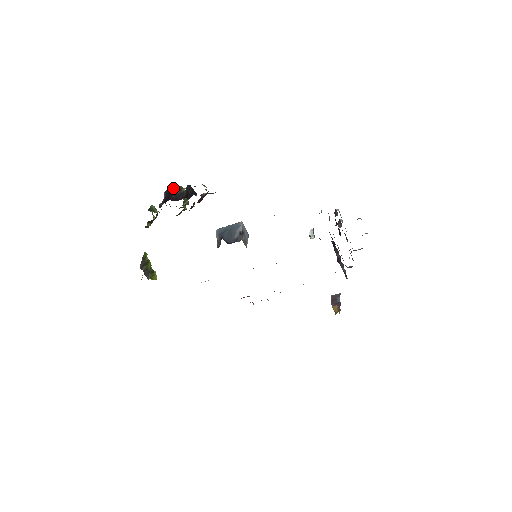
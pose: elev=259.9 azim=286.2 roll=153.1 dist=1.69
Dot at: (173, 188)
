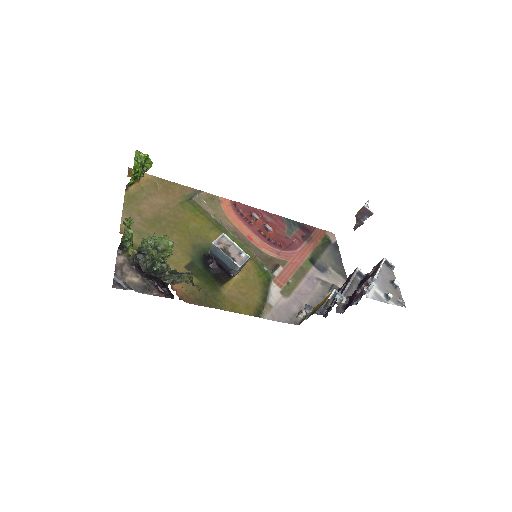
Dot at: occluded
